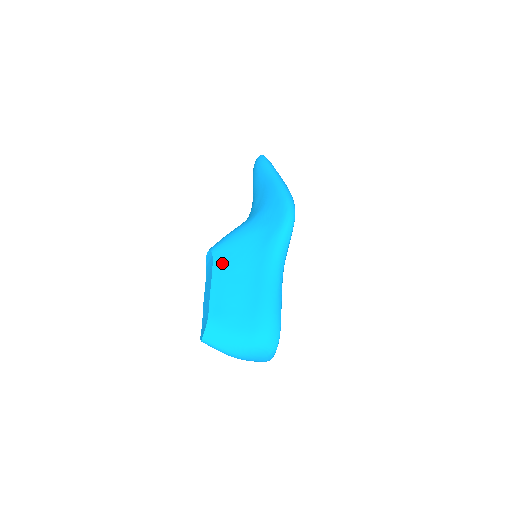
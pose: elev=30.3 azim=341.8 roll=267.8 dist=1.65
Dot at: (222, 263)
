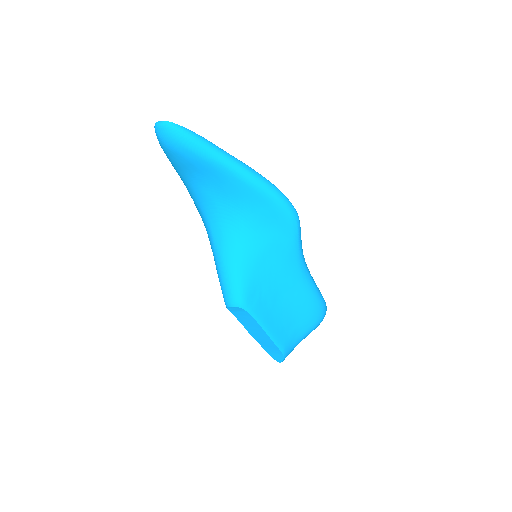
Dot at: (259, 309)
